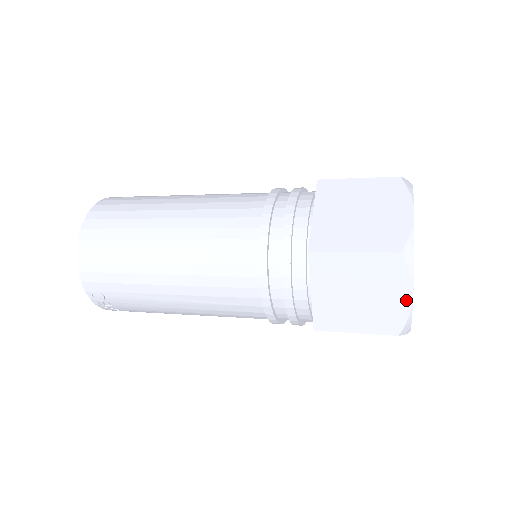
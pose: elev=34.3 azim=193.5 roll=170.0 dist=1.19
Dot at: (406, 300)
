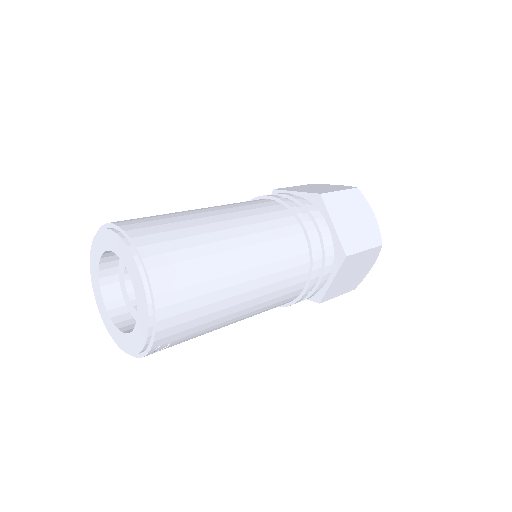
Dot at: (369, 269)
